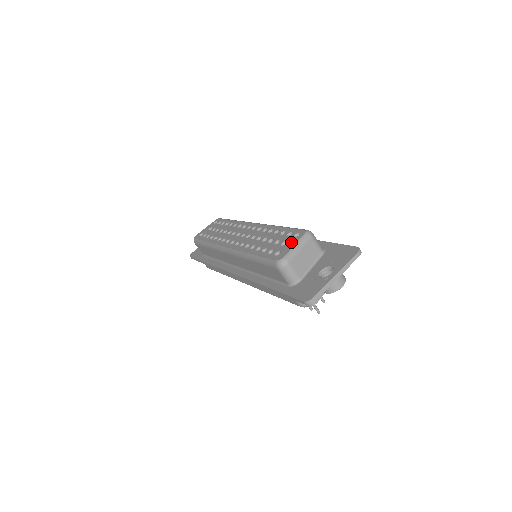
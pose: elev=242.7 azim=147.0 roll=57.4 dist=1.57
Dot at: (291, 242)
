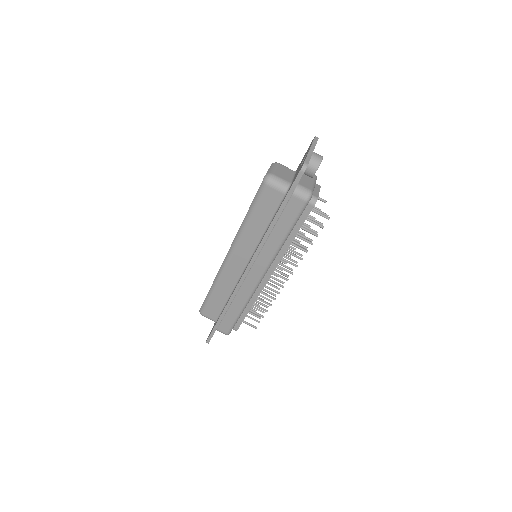
Dot at: occluded
